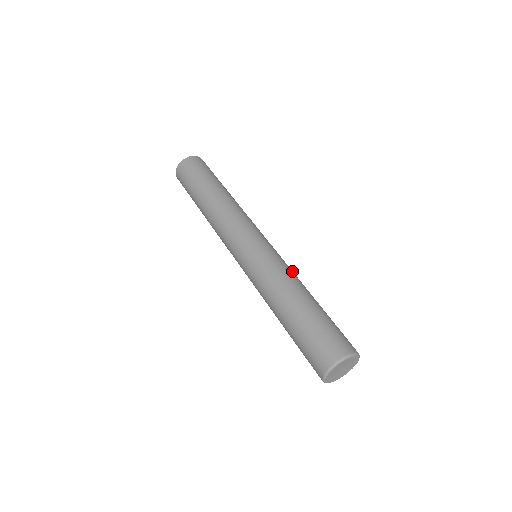
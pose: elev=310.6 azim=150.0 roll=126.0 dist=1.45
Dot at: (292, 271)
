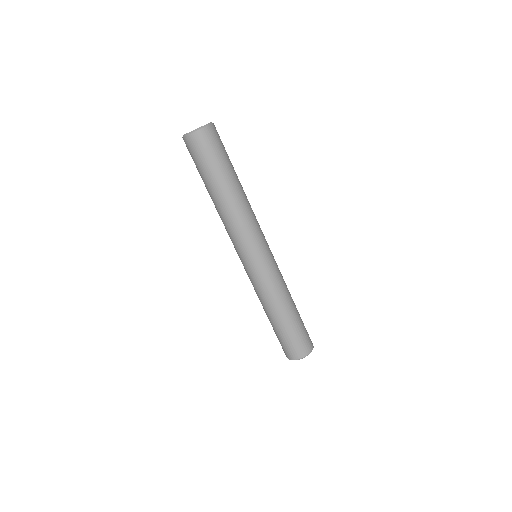
Dot at: (271, 291)
